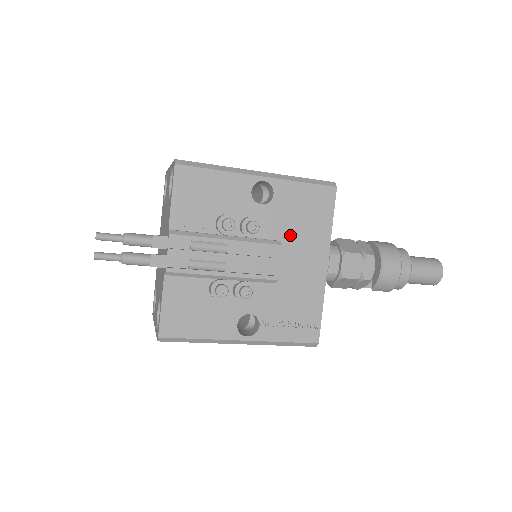
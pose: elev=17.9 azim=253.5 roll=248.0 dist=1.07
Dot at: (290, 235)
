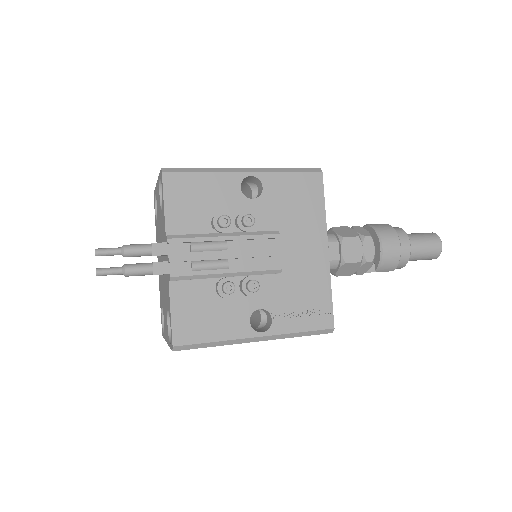
Dot at: (286, 225)
